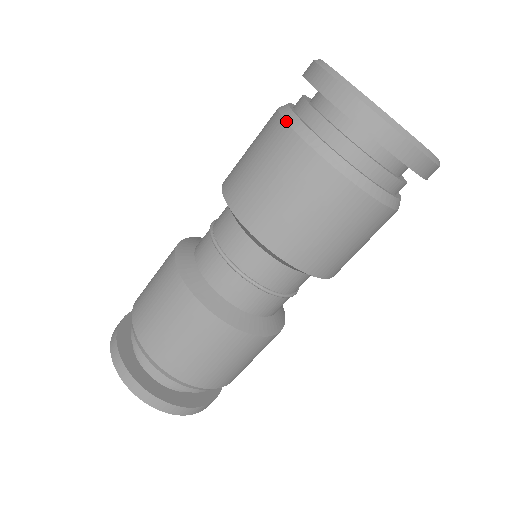
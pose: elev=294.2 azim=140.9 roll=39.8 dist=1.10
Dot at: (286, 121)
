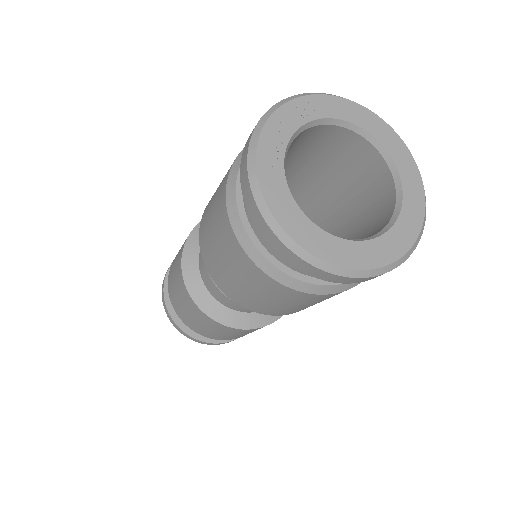
Dot at: (241, 247)
